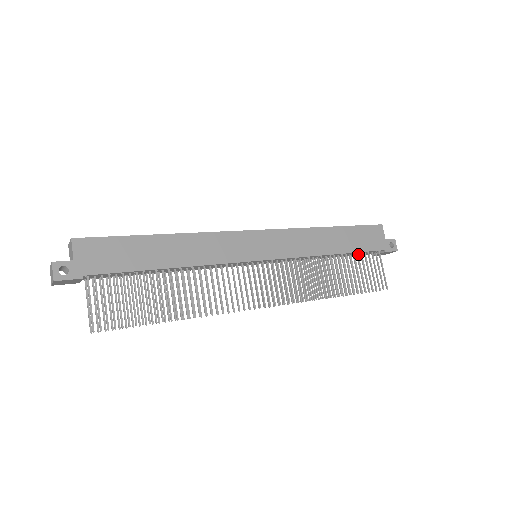
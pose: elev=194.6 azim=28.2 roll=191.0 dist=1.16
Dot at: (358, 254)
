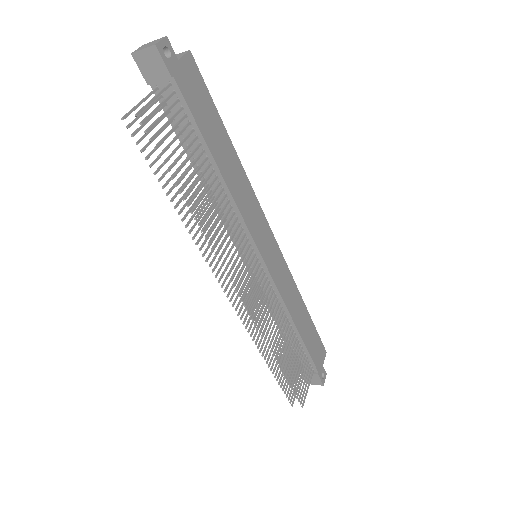
Dot at: occluded
